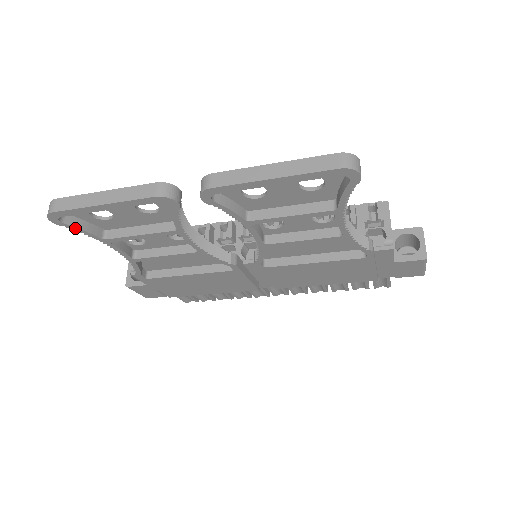
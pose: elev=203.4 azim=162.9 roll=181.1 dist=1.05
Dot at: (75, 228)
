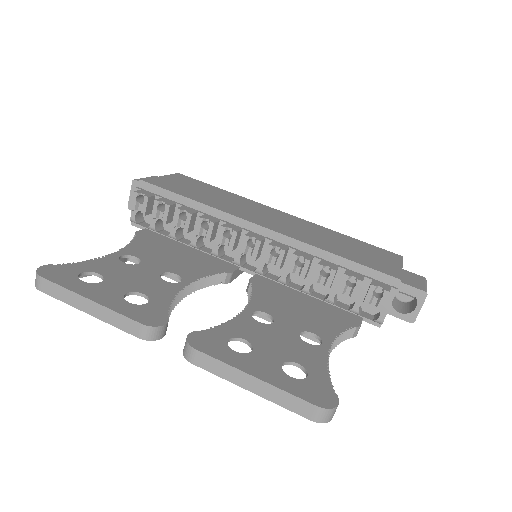
Dot at: occluded
